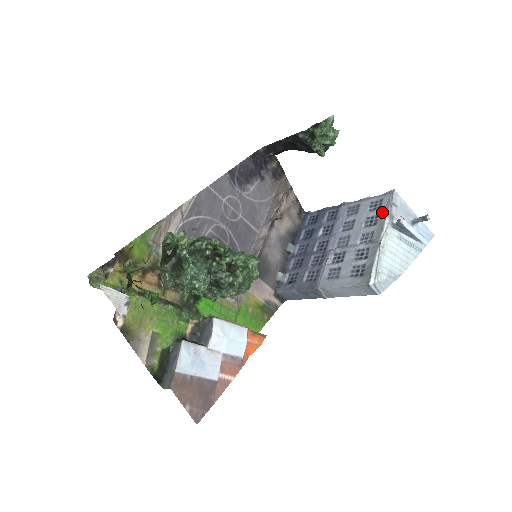
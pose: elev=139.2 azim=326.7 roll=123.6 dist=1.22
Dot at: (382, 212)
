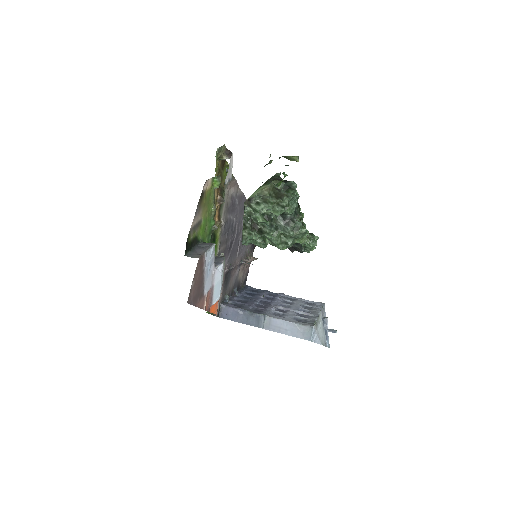
Dot at: (316, 307)
